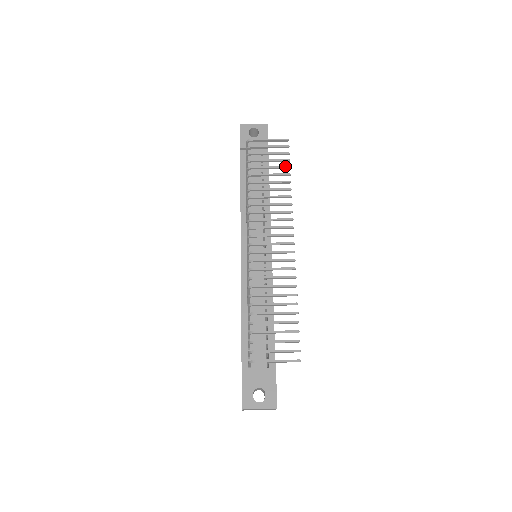
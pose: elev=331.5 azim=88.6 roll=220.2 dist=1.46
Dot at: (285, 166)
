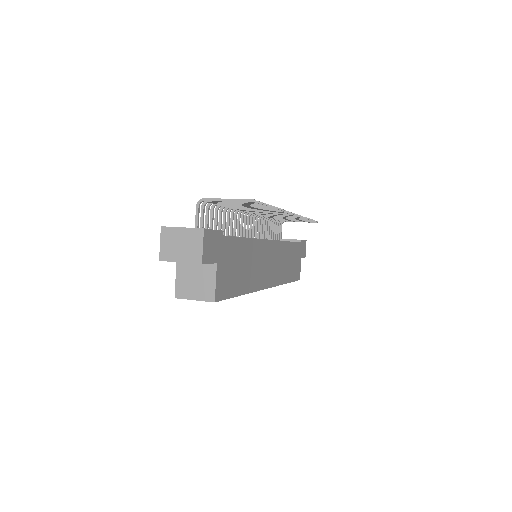
Dot at: occluded
